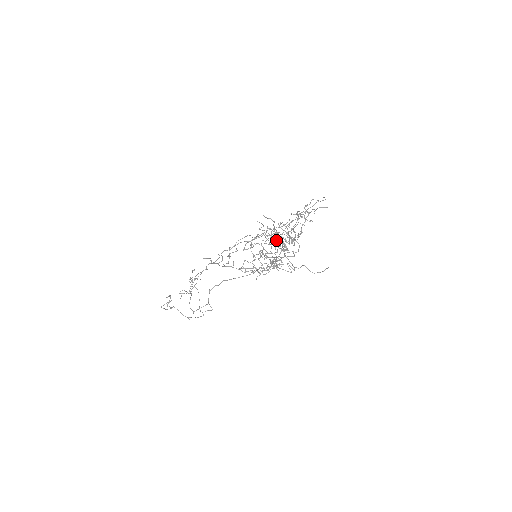
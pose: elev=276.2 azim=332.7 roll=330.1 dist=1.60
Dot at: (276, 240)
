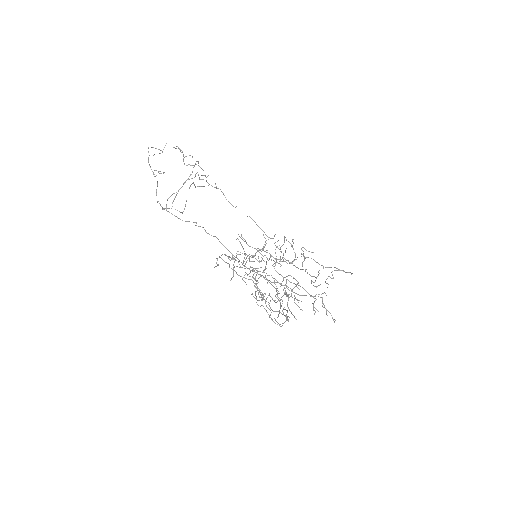
Dot at: (281, 275)
